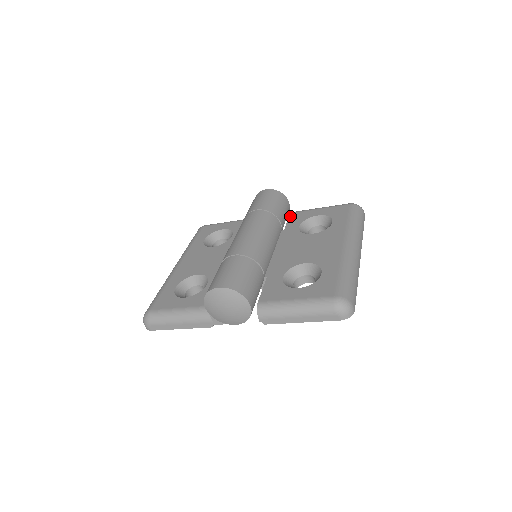
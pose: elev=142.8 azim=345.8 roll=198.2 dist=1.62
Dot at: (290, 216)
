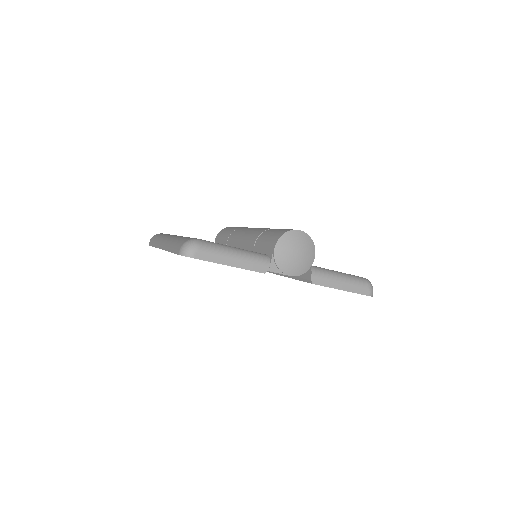
Dot at: occluded
